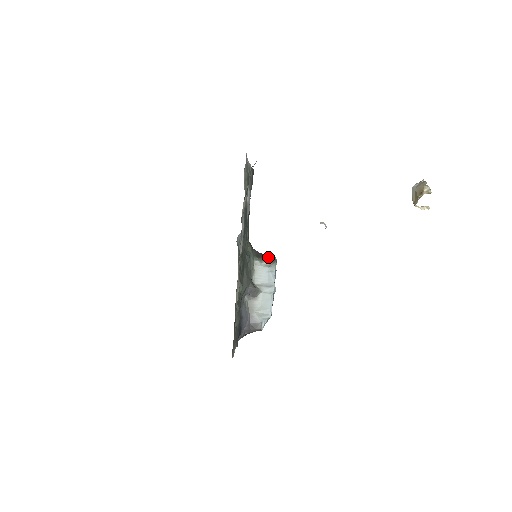
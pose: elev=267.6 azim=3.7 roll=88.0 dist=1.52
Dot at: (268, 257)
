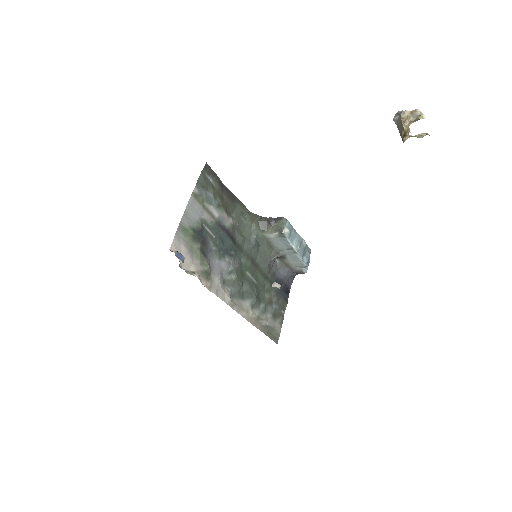
Dot at: (276, 221)
